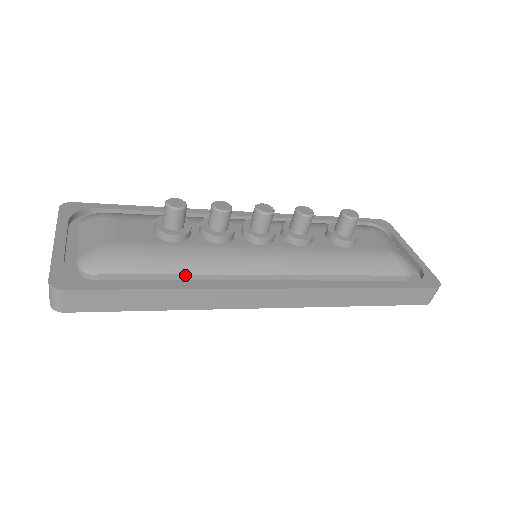
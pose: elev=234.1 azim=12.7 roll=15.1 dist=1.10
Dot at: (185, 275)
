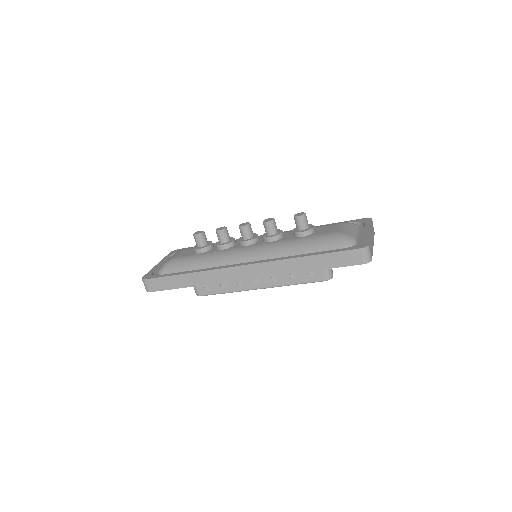
Dot at: (201, 267)
